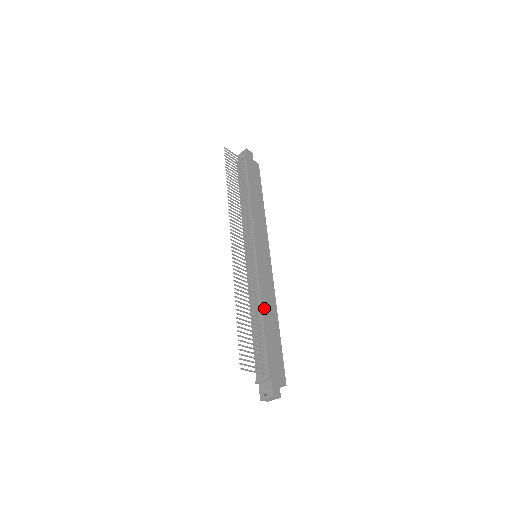
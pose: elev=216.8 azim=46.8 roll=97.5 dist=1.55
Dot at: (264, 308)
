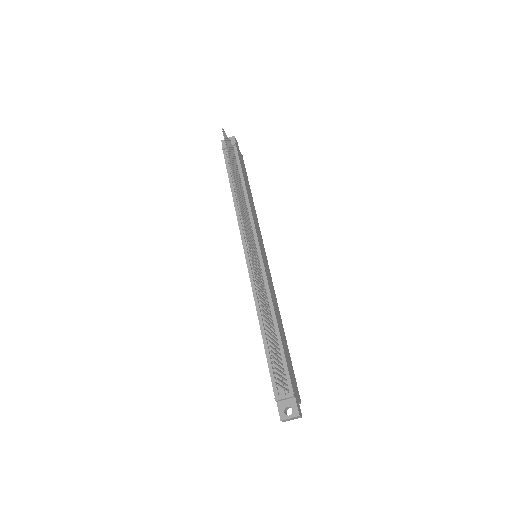
Dot at: (276, 315)
